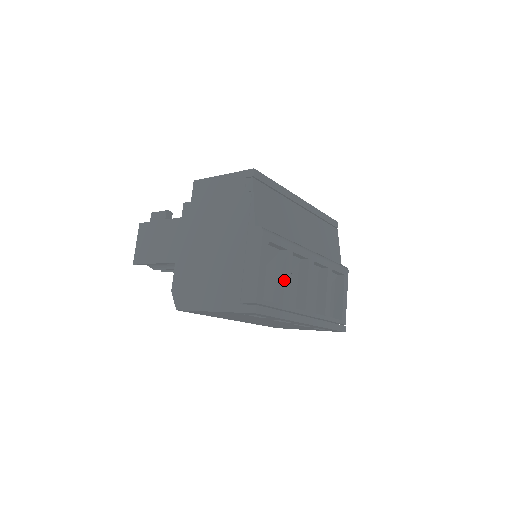
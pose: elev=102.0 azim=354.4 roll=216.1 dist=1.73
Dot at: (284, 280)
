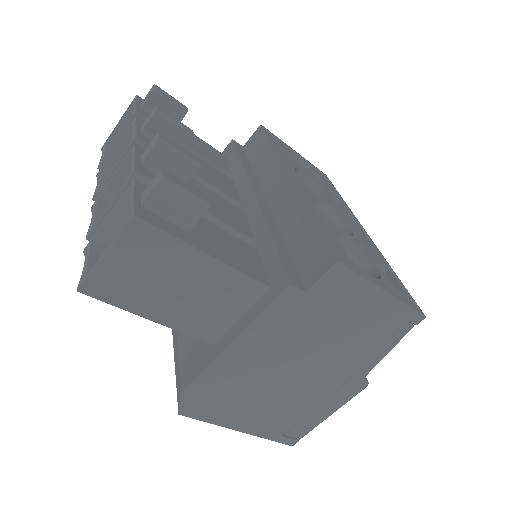
Dot at: occluded
